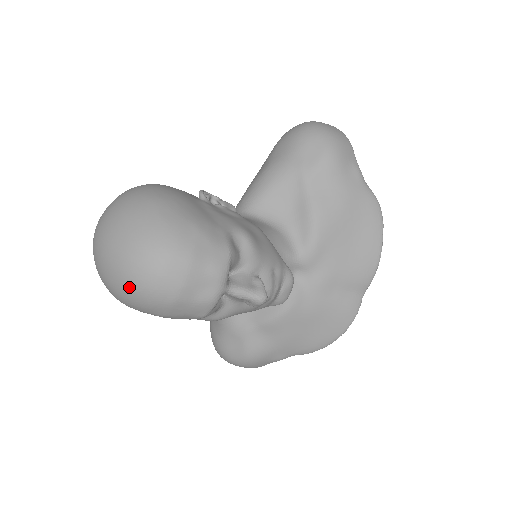
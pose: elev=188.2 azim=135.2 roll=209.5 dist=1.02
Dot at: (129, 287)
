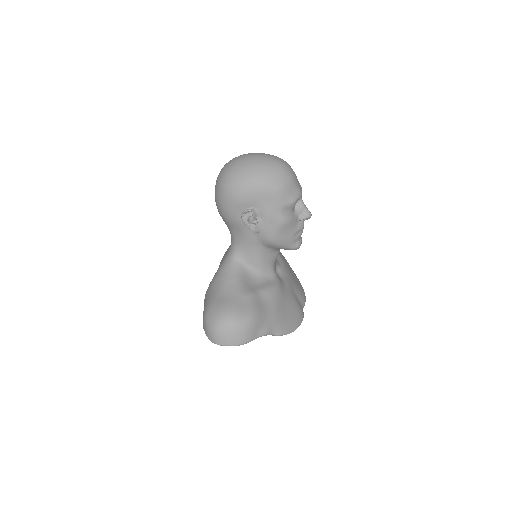
Dot at: (274, 164)
